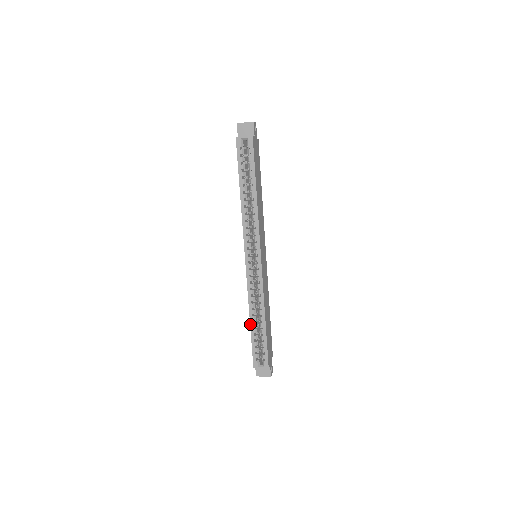
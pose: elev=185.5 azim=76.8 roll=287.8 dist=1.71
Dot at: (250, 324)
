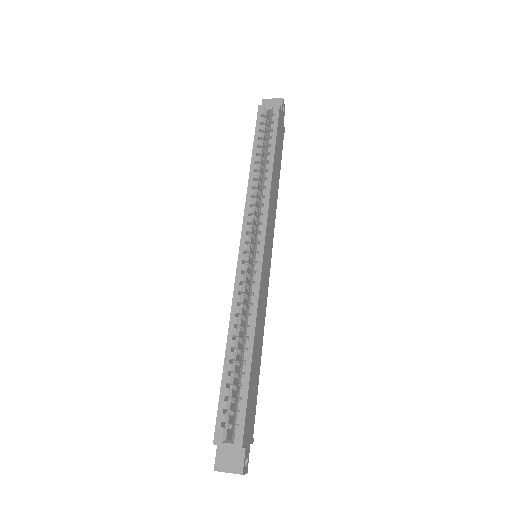
Dot at: (225, 353)
